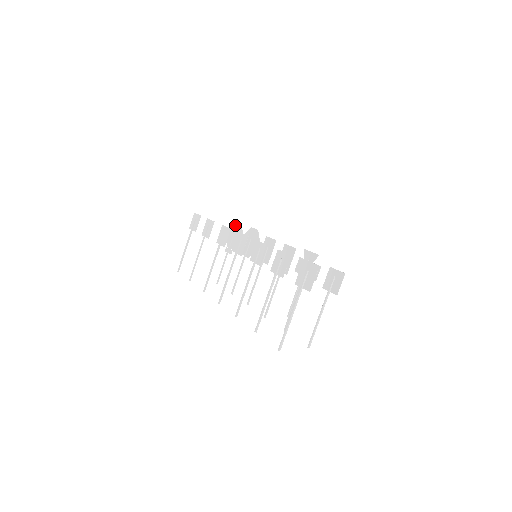
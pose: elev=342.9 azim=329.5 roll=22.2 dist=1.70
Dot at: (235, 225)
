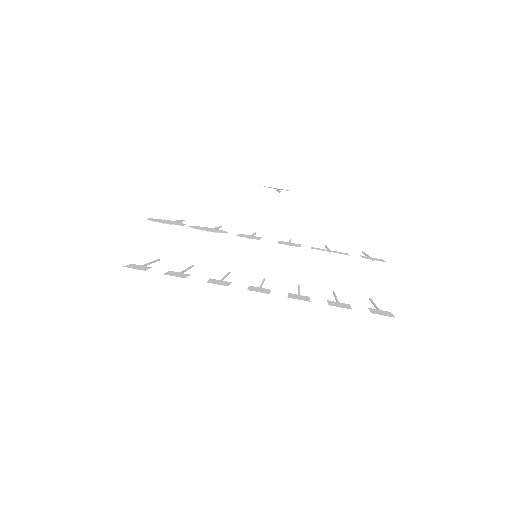
Dot at: occluded
